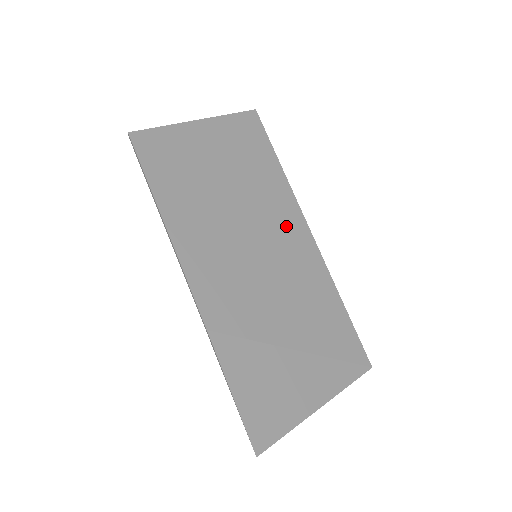
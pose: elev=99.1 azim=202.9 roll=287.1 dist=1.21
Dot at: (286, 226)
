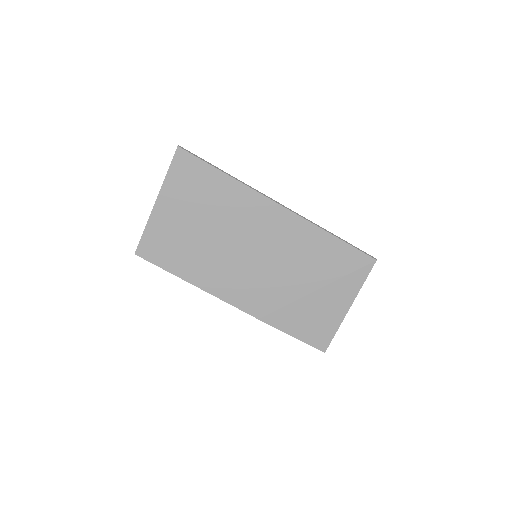
Dot at: (261, 218)
